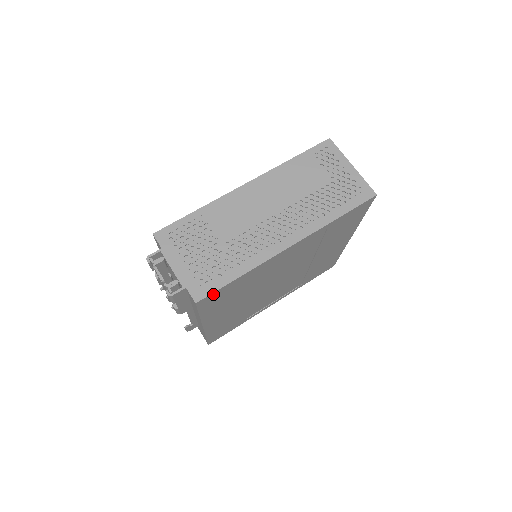
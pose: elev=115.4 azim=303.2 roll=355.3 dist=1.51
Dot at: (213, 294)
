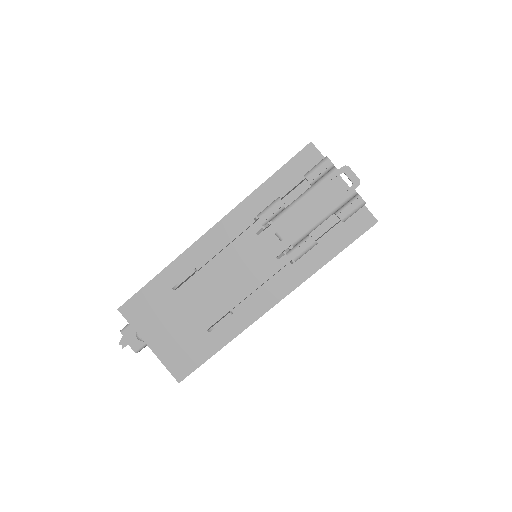
Dot at: occluded
